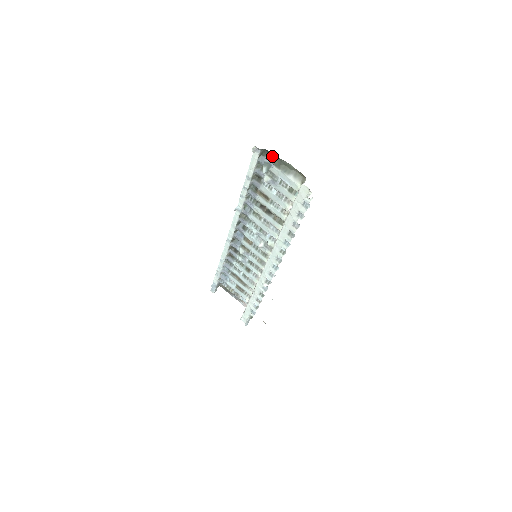
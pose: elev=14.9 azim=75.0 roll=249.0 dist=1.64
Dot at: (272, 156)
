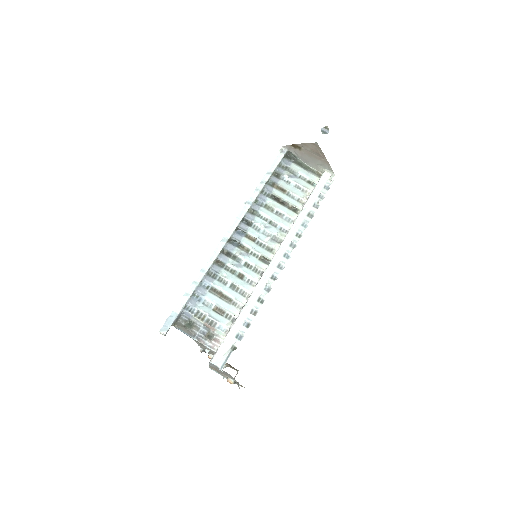
Dot at: (293, 160)
